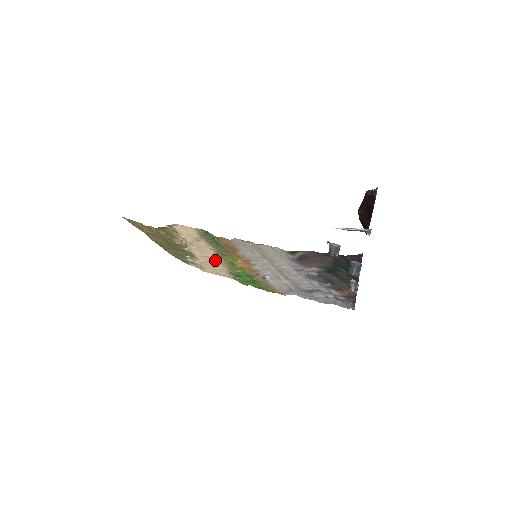
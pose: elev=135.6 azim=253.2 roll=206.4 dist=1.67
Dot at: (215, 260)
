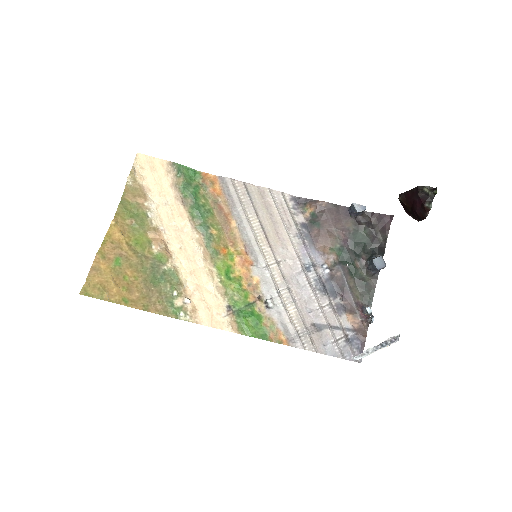
Dot at: (207, 279)
